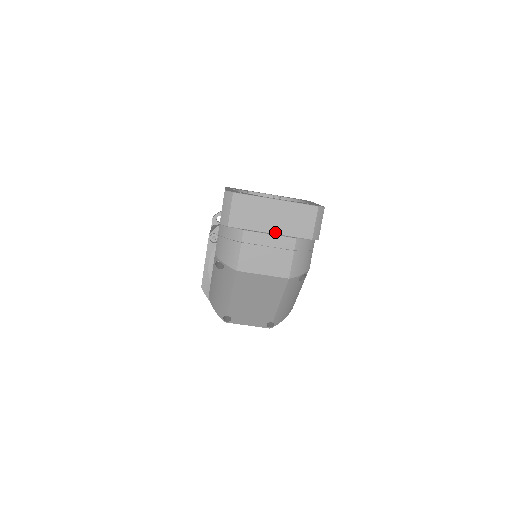
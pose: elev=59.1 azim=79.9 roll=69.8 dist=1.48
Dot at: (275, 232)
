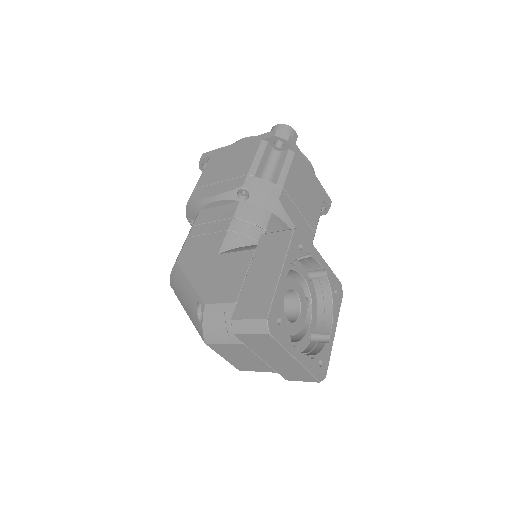
Dot at: (266, 361)
